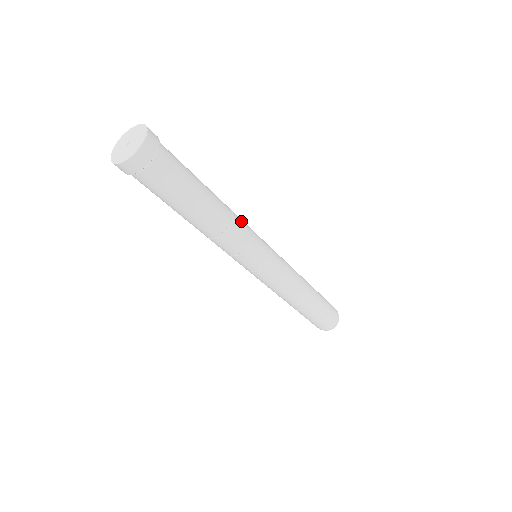
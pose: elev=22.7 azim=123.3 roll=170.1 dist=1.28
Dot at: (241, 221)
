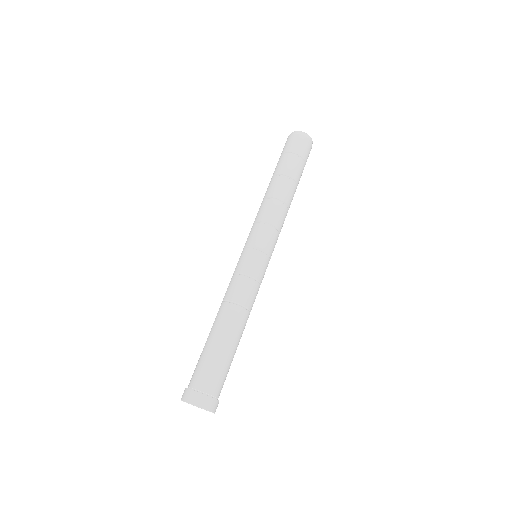
Dot at: (252, 297)
